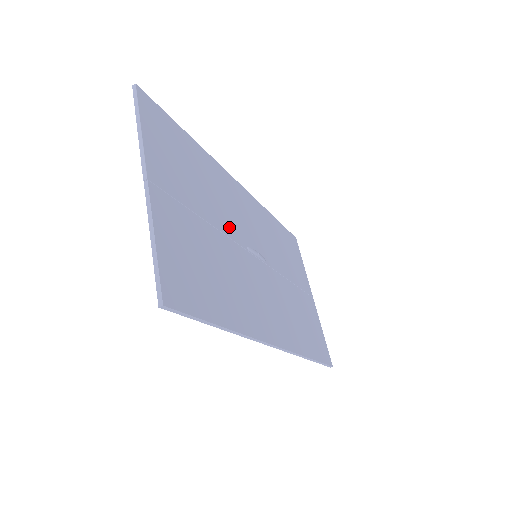
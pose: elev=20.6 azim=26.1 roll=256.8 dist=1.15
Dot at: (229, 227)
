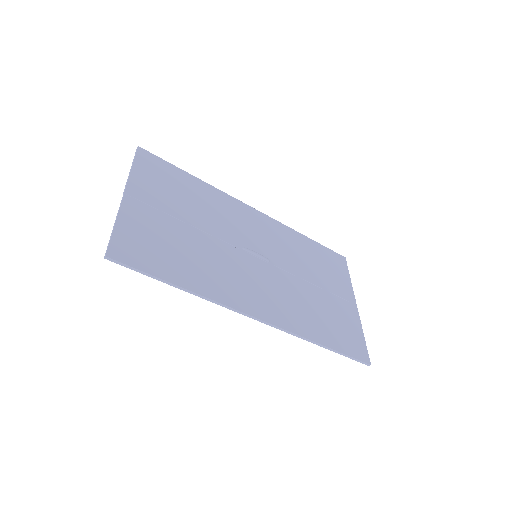
Dot at: (220, 232)
